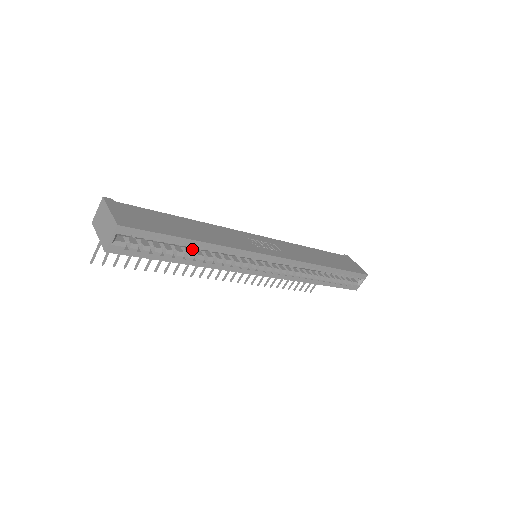
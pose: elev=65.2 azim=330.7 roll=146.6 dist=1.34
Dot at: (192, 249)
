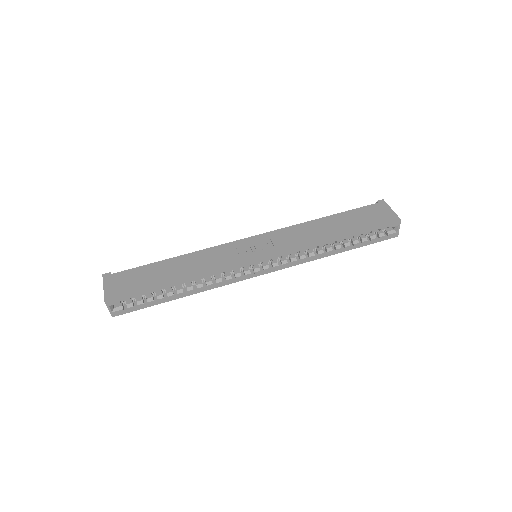
Dot at: (182, 284)
